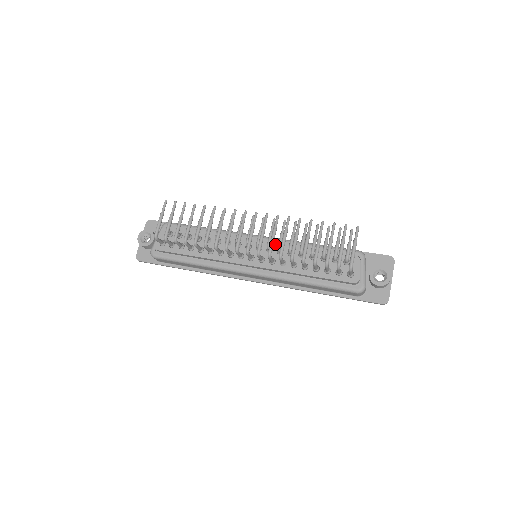
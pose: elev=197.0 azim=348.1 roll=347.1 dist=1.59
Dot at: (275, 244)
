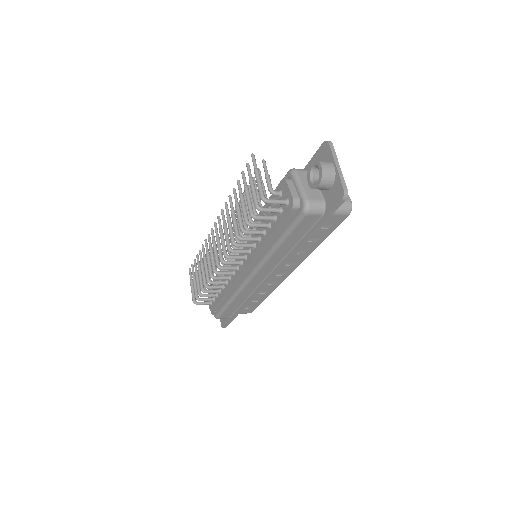
Dot at: (246, 234)
